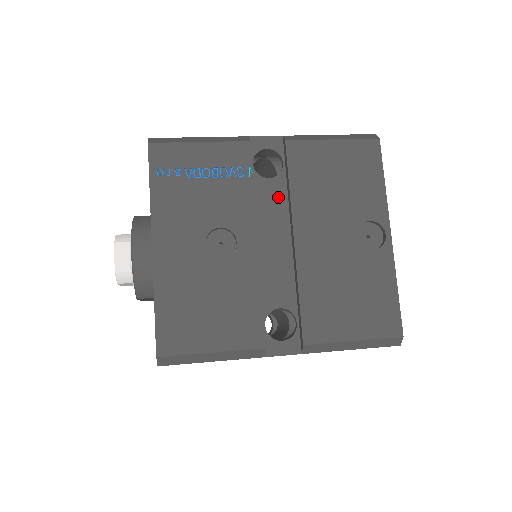
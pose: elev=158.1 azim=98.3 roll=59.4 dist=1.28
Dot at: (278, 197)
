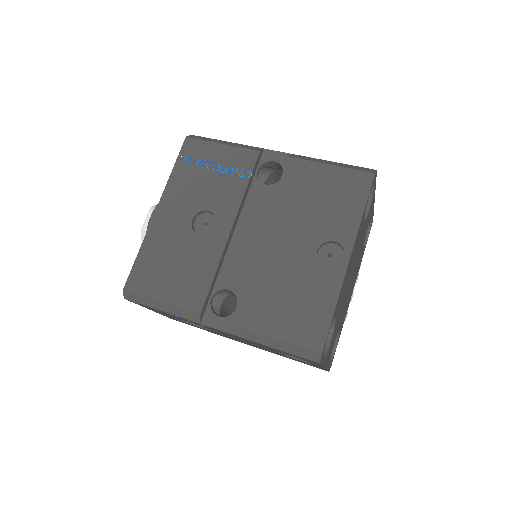
Dot at: (266, 201)
